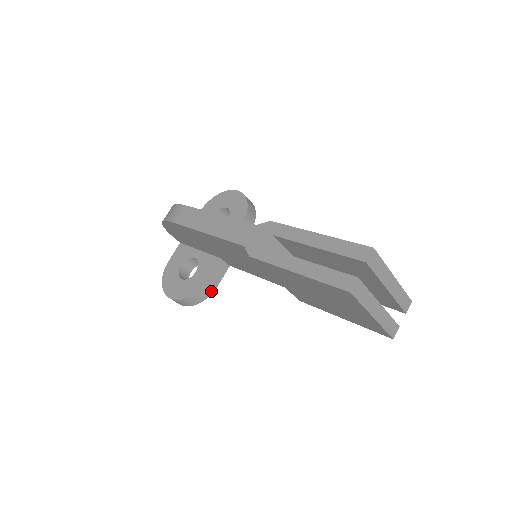
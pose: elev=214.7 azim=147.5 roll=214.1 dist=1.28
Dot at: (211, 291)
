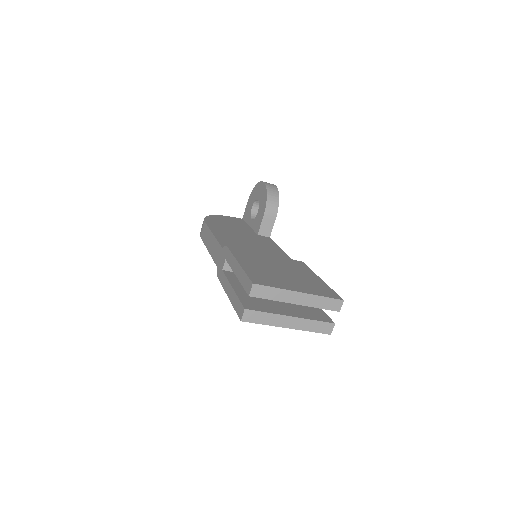
Dot at: occluded
